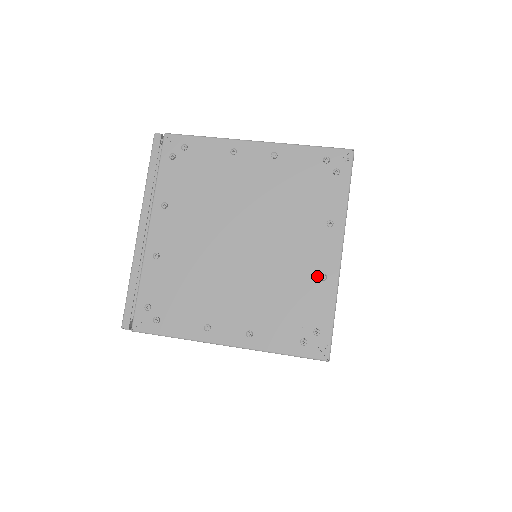
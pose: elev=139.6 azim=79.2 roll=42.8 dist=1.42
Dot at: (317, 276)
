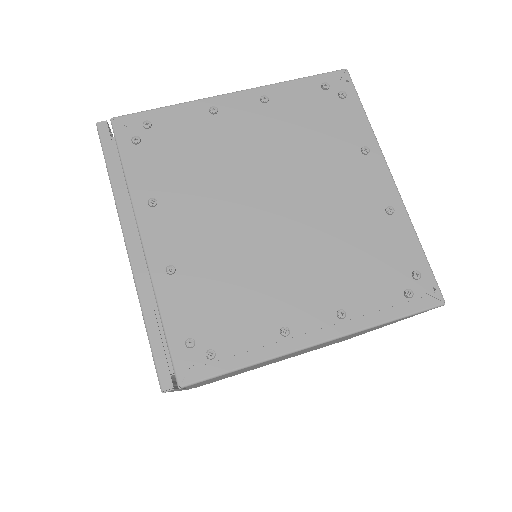
Dot at: (382, 212)
